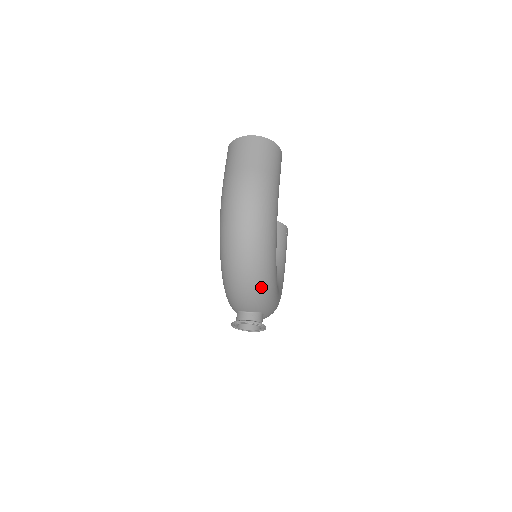
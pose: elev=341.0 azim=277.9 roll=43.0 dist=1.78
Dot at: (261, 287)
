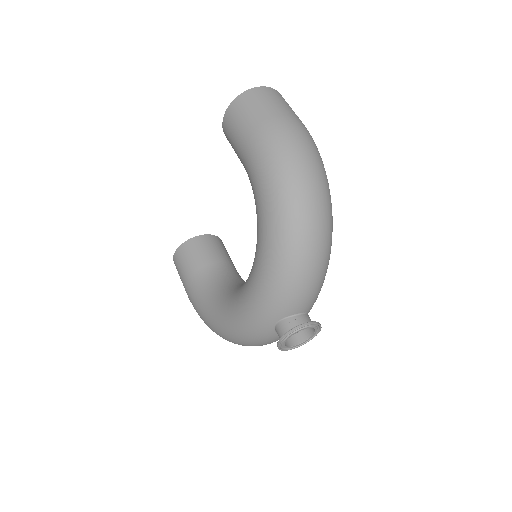
Dot at: (327, 267)
